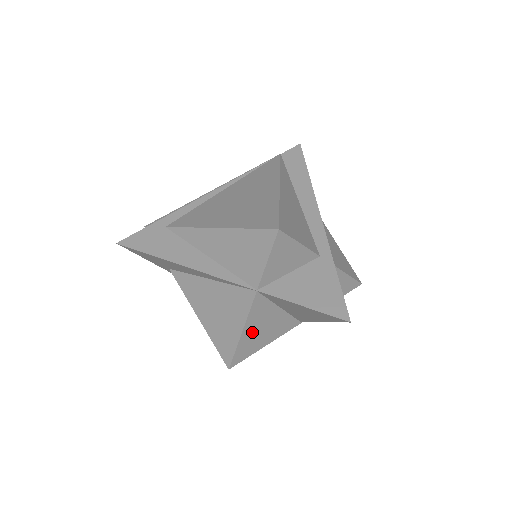
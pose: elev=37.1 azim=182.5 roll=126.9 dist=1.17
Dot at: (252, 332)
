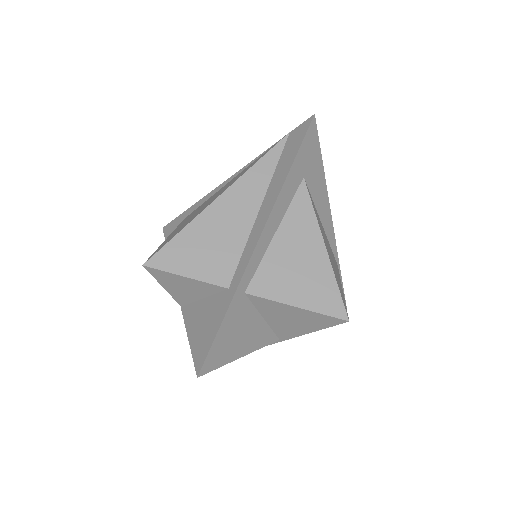
Dot at: occluded
